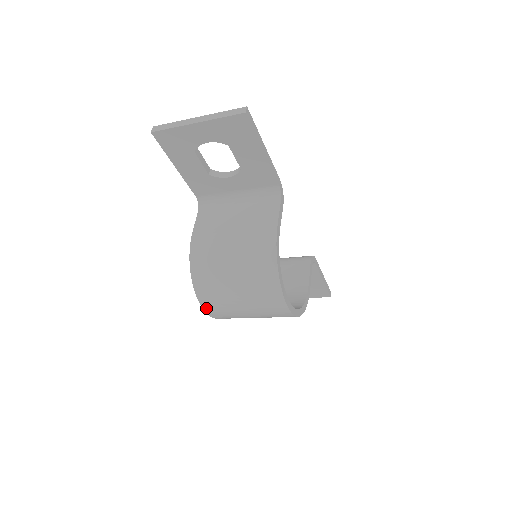
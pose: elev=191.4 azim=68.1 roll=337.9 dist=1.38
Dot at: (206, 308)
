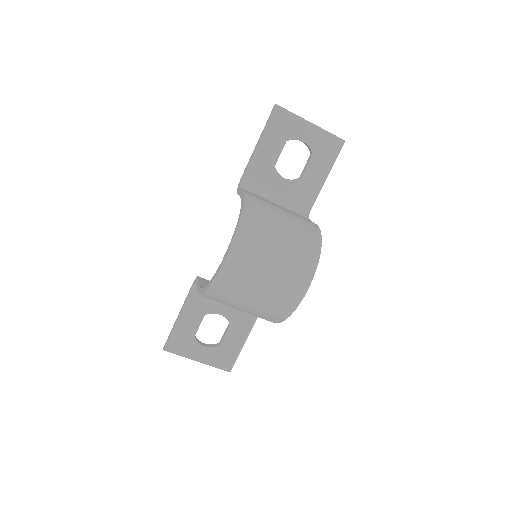
Dot at: (233, 250)
